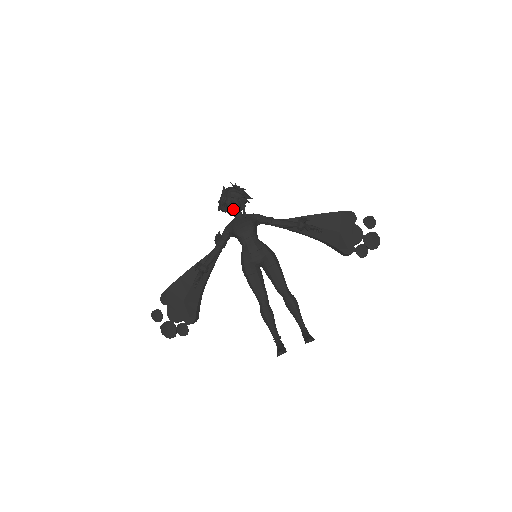
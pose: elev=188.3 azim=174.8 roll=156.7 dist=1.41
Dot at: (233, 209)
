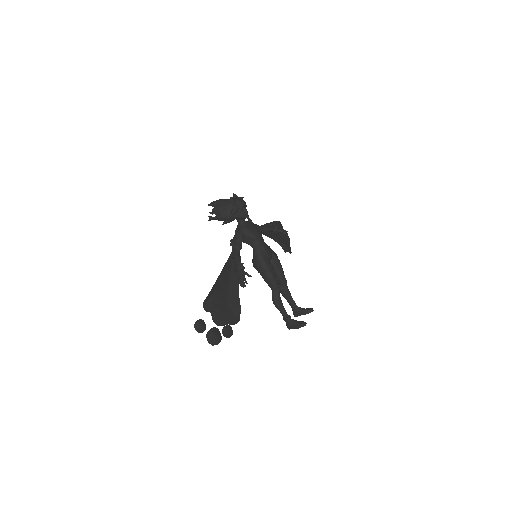
Dot at: (247, 216)
